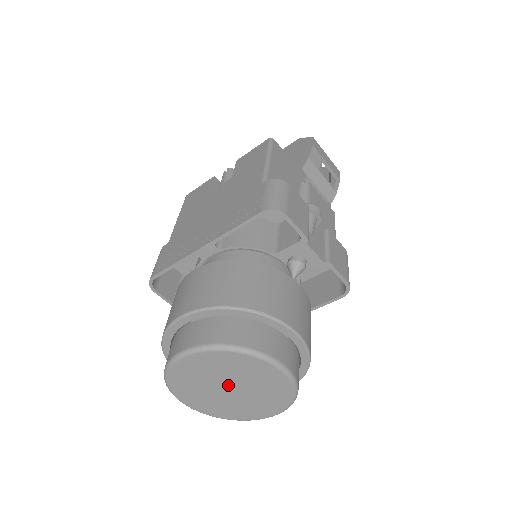
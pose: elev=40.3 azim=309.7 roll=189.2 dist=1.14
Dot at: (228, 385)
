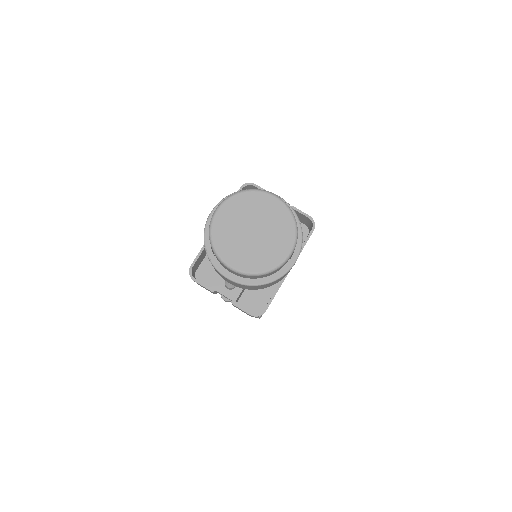
Dot at: (251, 228)
